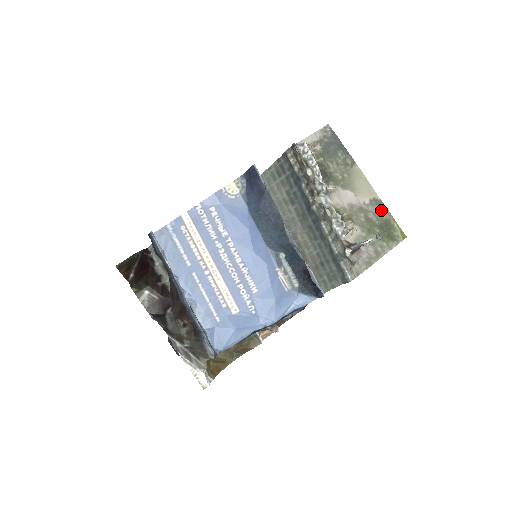
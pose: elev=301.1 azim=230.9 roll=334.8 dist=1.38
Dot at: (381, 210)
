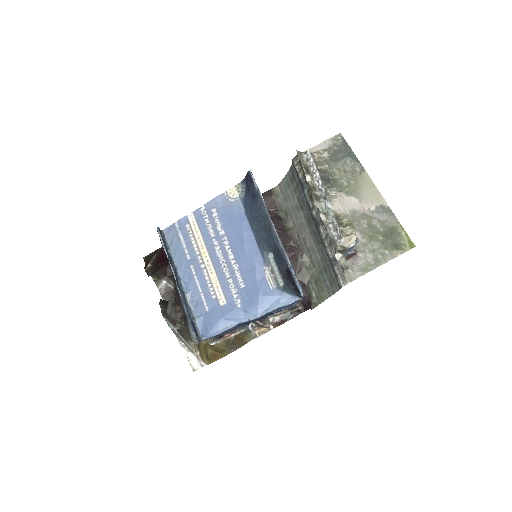
Dot at: (388, 217)
